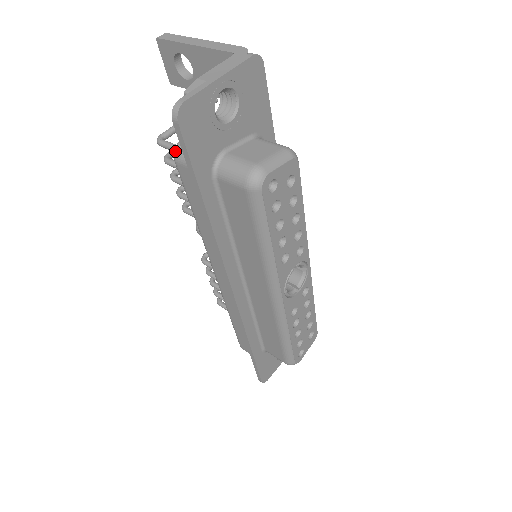
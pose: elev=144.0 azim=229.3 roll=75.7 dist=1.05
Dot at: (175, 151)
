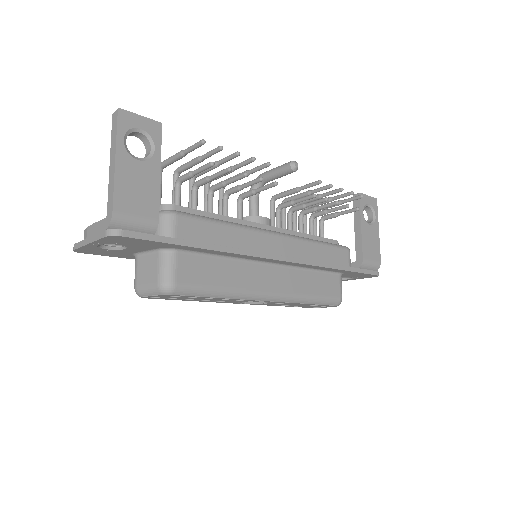
Dot at: occluded
